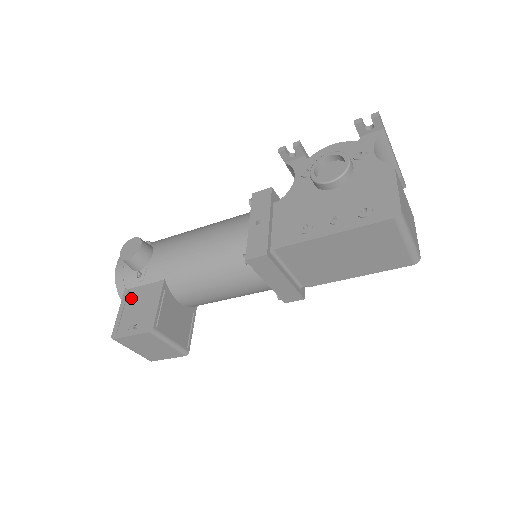
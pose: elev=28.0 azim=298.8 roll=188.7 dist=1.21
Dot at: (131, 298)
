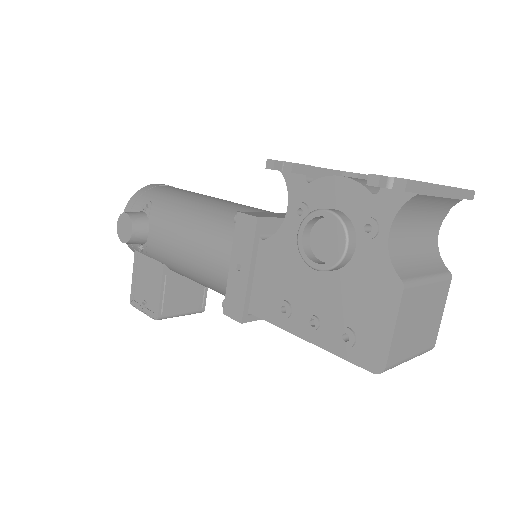
Dot at: (140, 266)
